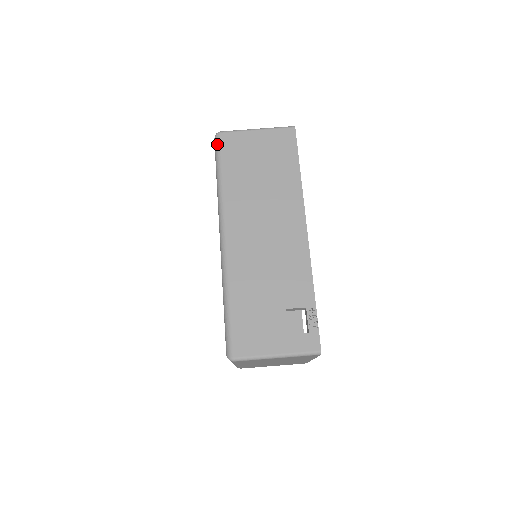
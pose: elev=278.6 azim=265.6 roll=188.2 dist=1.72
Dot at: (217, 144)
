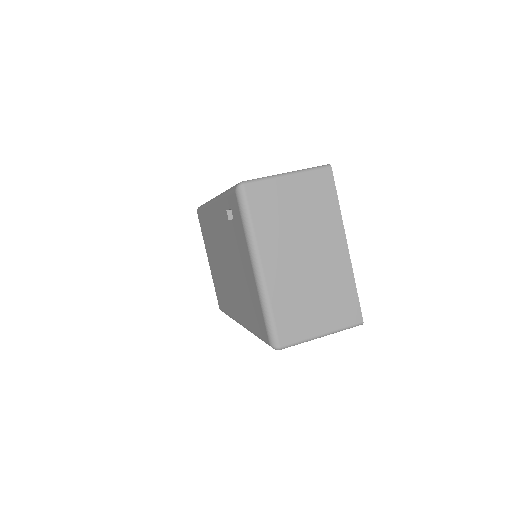
Dot at: occluded
